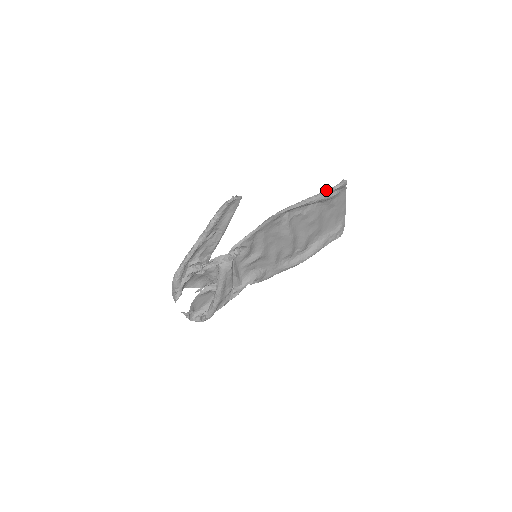
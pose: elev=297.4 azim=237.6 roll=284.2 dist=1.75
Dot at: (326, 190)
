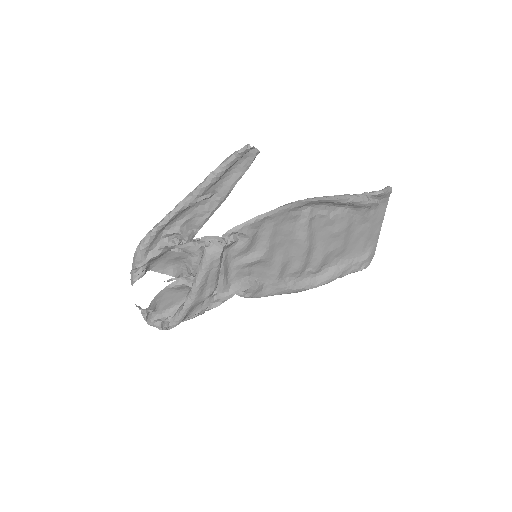
Dot at: (364, 193)
